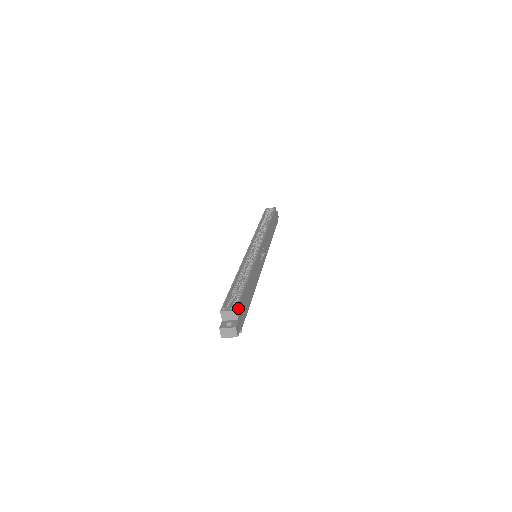
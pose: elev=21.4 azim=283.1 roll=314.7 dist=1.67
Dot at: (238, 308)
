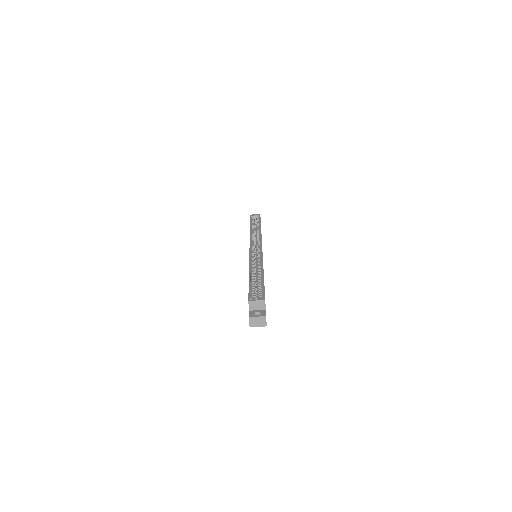
Dot at: occluded
